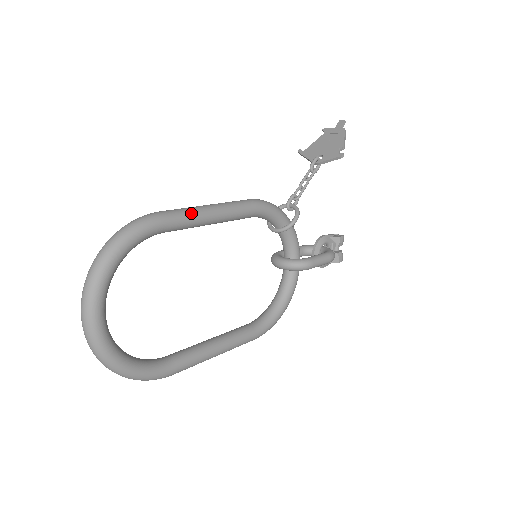
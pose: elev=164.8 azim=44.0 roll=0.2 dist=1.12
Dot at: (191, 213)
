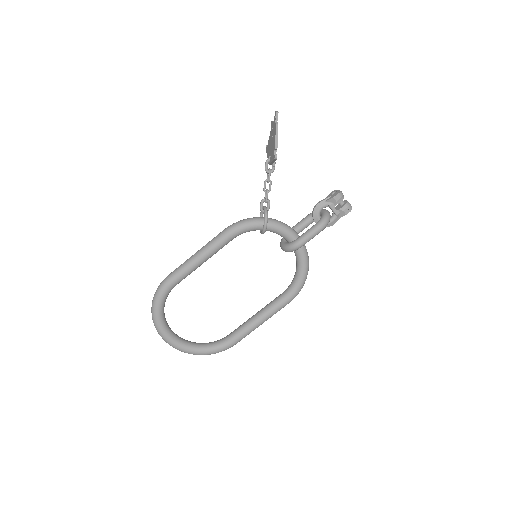
Dot at: (184, 268)
